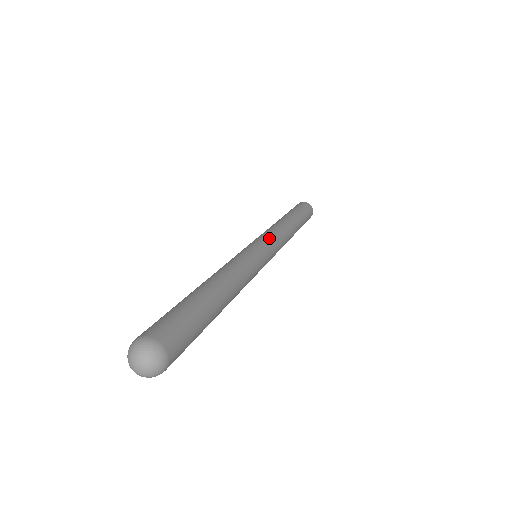
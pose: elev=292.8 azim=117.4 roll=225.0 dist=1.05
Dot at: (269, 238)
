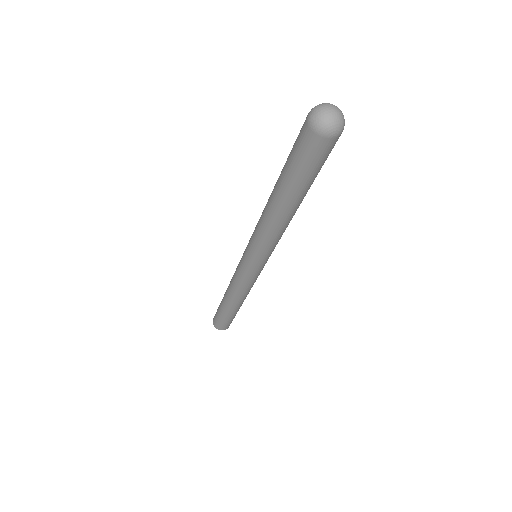
Dot at: occluded
